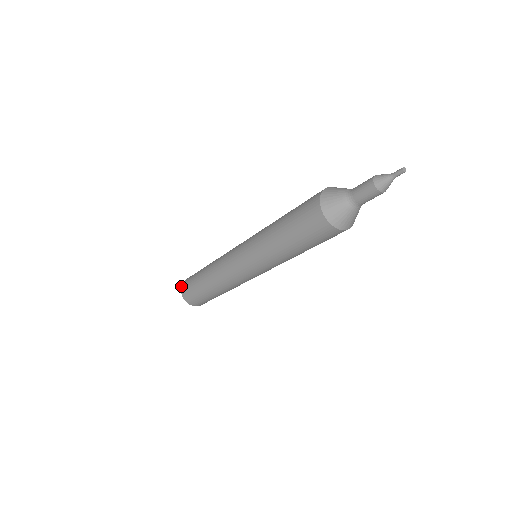
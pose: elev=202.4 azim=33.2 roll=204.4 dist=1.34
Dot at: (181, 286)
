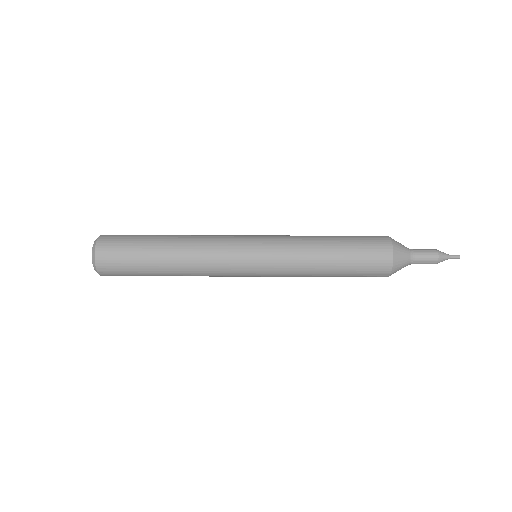
Dot at: occluded
